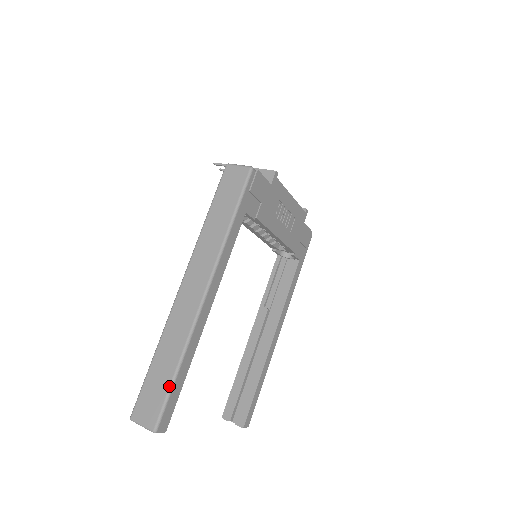
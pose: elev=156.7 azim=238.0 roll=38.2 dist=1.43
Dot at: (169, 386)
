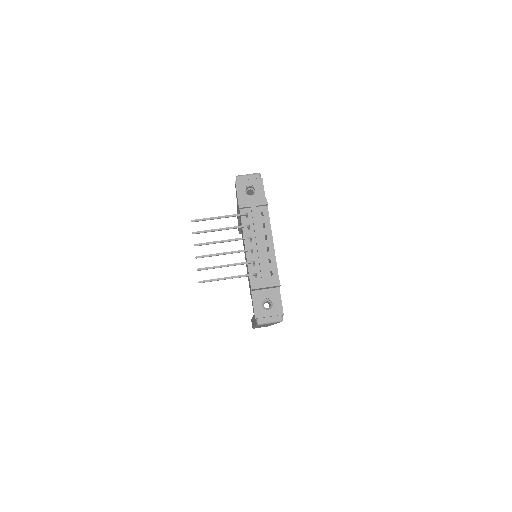
Dot at: occluded
